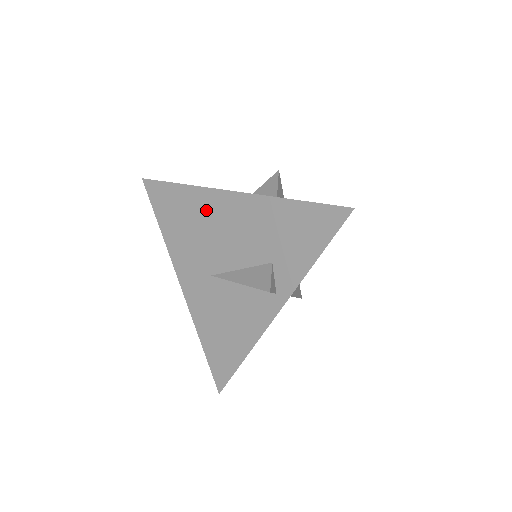
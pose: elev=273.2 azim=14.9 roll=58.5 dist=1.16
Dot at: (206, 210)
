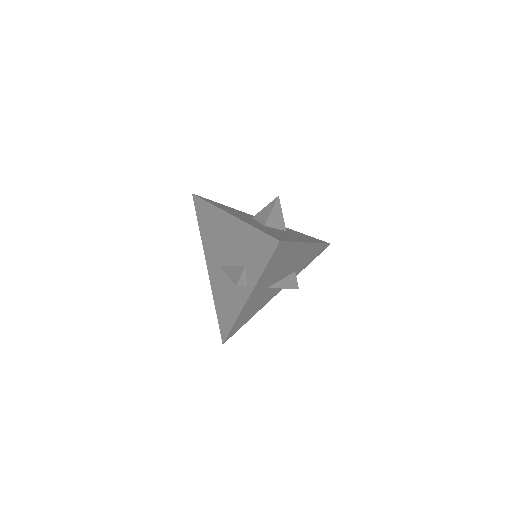
Dot at: (218, 223)
